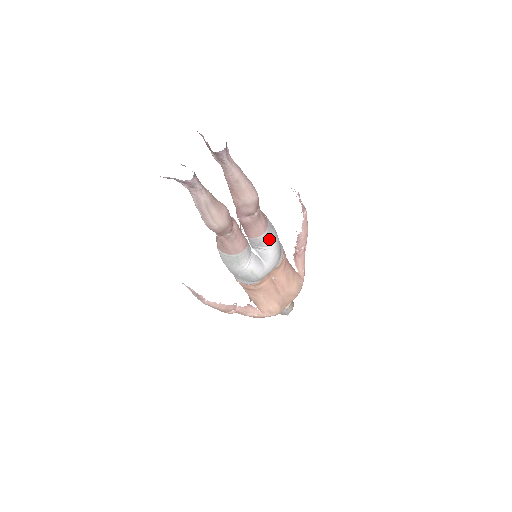
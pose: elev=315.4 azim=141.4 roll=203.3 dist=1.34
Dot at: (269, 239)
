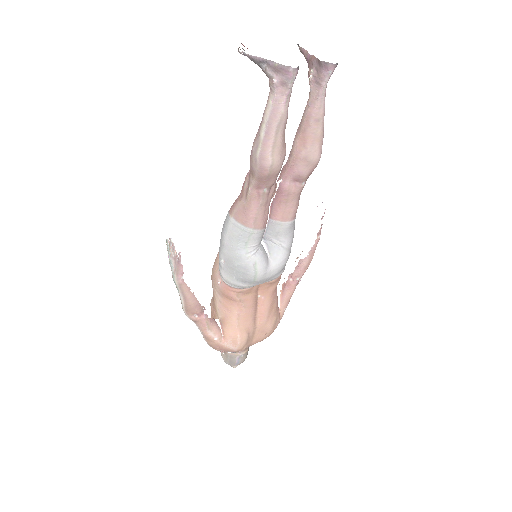
Dot at: (288, 234)
